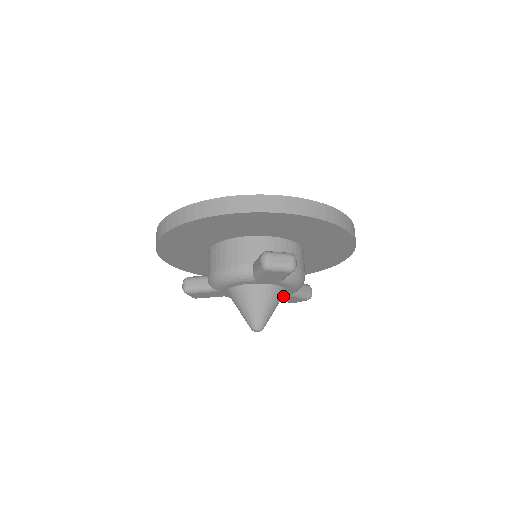
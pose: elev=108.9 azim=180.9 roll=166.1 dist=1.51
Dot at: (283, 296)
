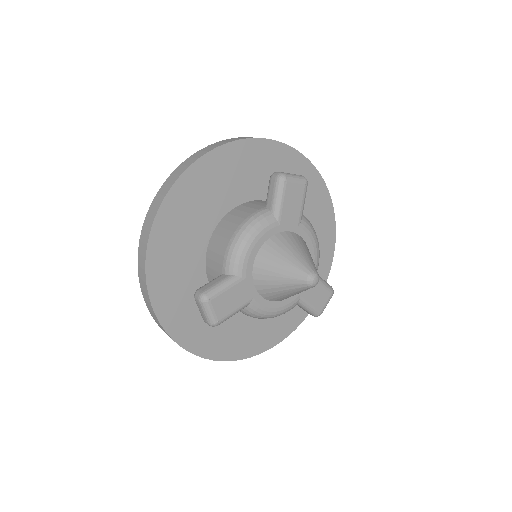
Dot at: occluded
